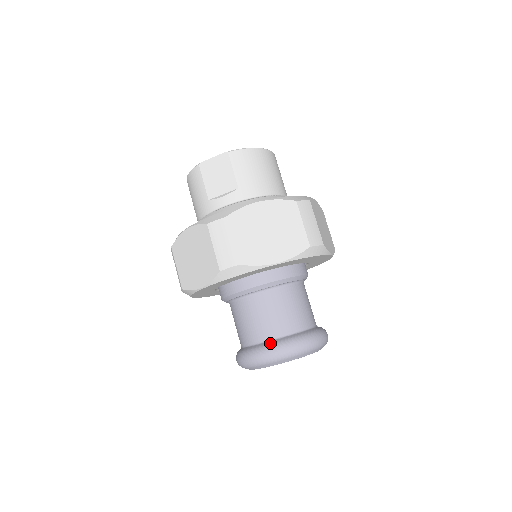
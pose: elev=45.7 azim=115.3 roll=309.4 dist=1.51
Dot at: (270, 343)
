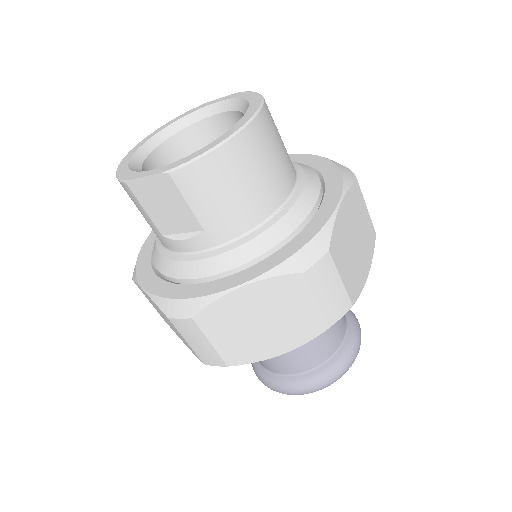
Dot at: (286, 381)
